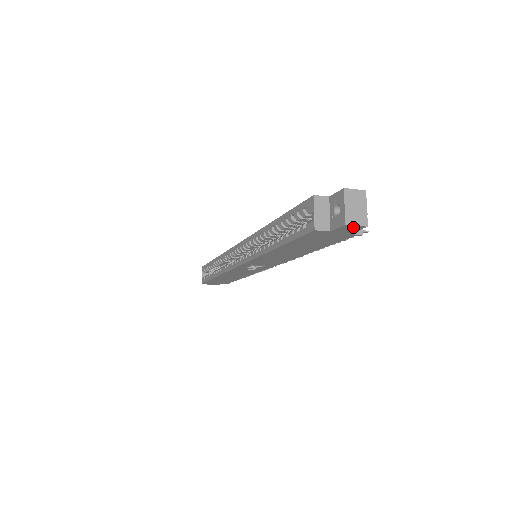
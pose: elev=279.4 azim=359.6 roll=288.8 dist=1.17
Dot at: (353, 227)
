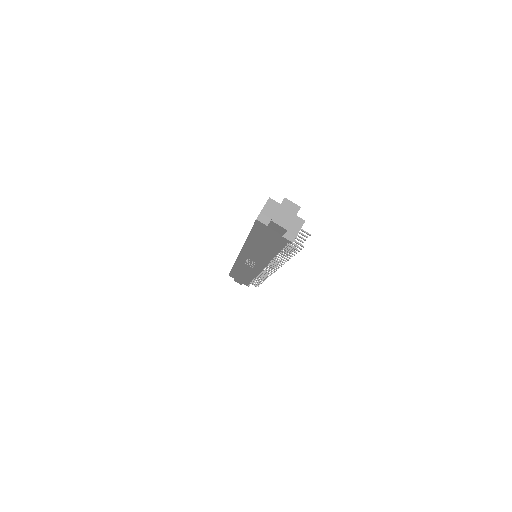
Dot at: (279, 227)
